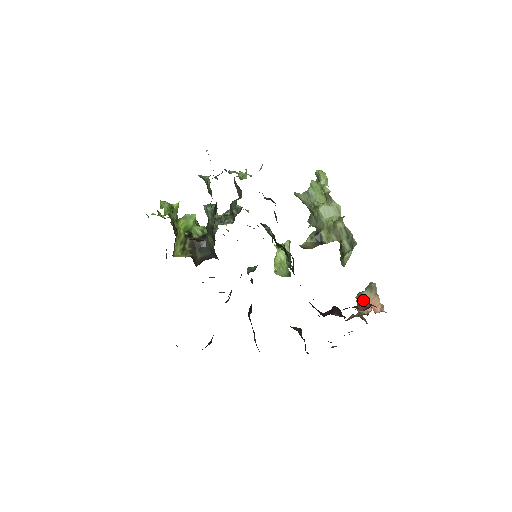
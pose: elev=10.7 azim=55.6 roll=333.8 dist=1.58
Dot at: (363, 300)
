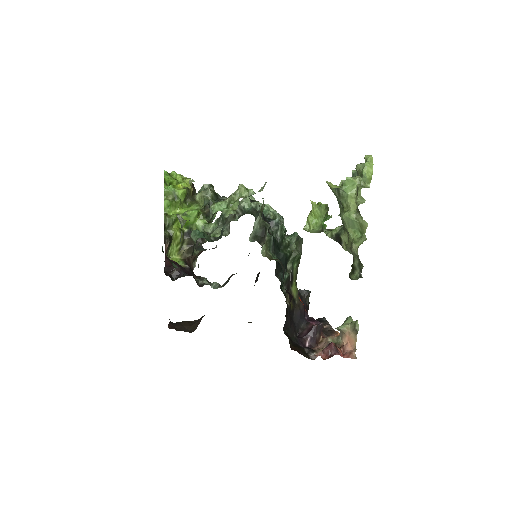
Dot at: (331, 346)
